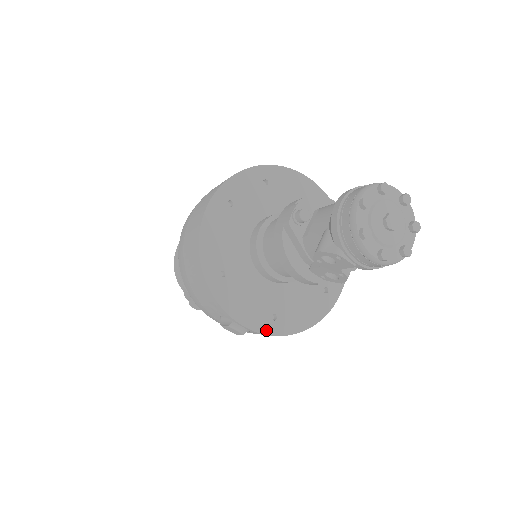
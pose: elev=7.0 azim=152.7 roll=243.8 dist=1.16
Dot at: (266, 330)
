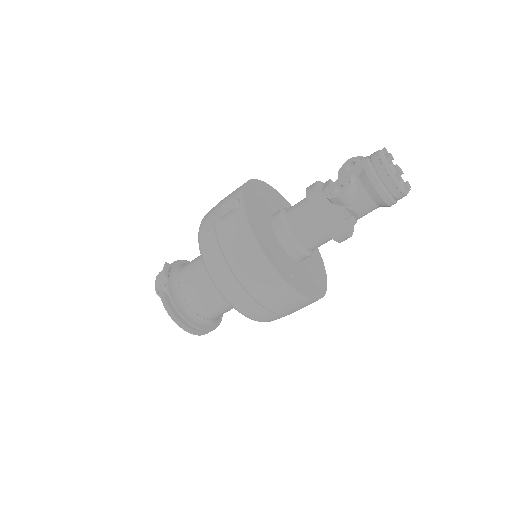
Dot at: (249, 218)
